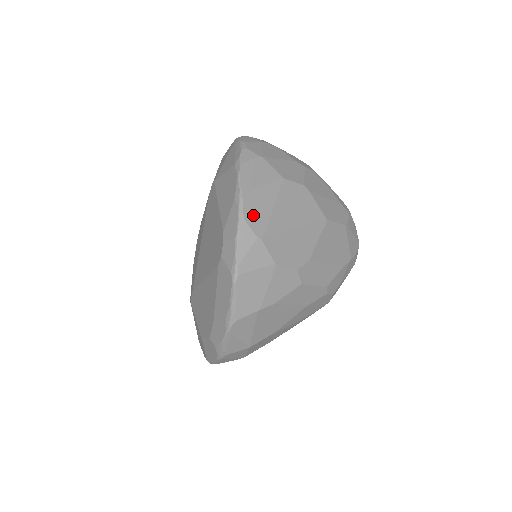
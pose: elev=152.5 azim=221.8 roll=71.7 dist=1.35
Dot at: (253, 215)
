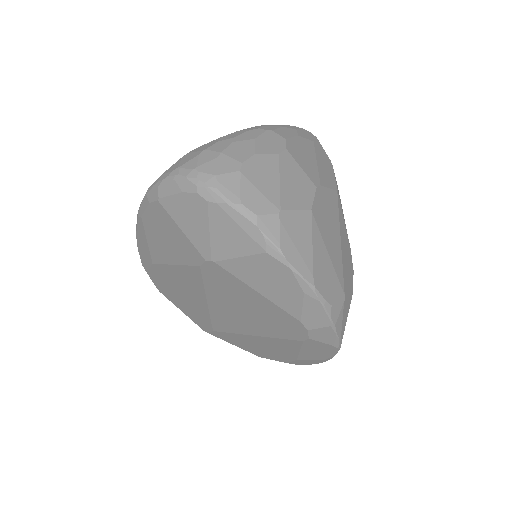
Dot at: (330, 290)
